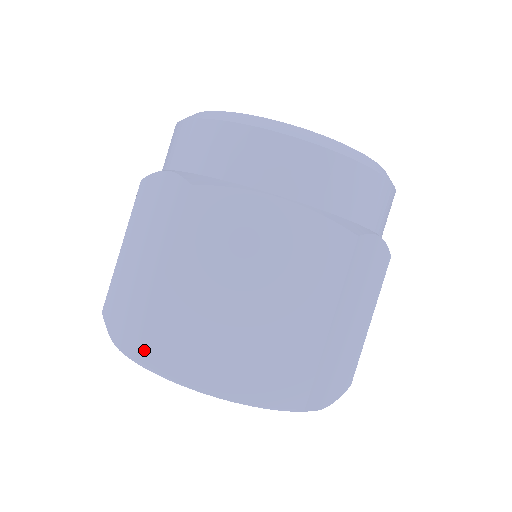
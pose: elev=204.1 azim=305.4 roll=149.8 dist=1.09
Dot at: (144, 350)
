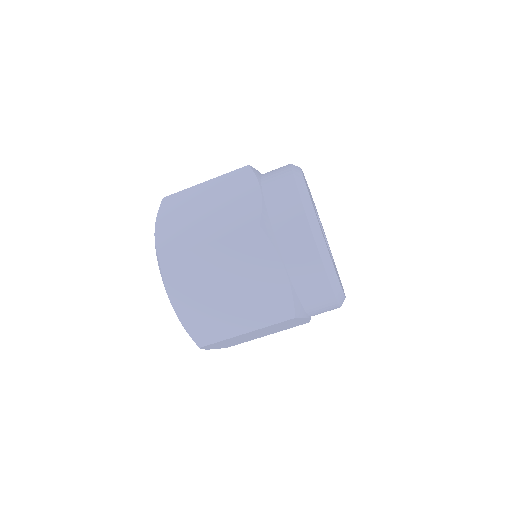
Dot at: occluded
